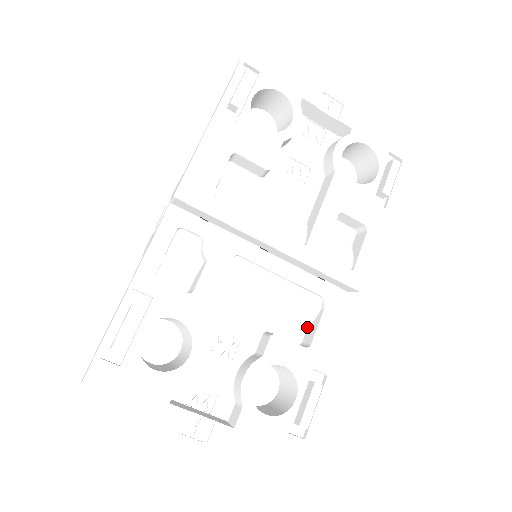
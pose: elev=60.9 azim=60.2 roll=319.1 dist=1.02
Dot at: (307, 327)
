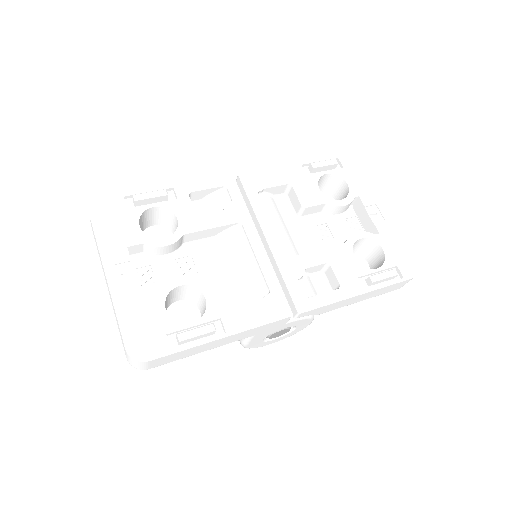
Dot at: occluded
